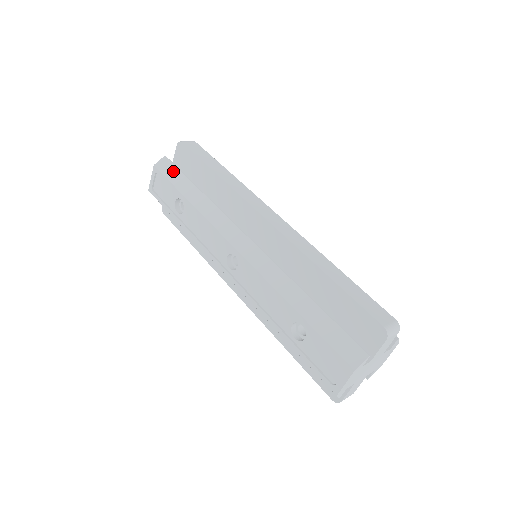
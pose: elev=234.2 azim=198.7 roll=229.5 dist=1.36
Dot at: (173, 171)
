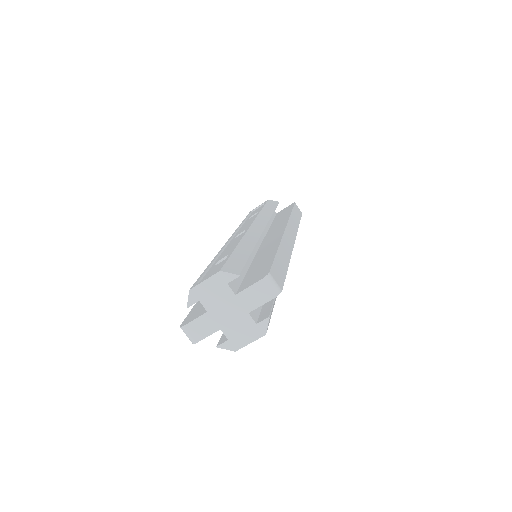
Dot at: (273, 204)
